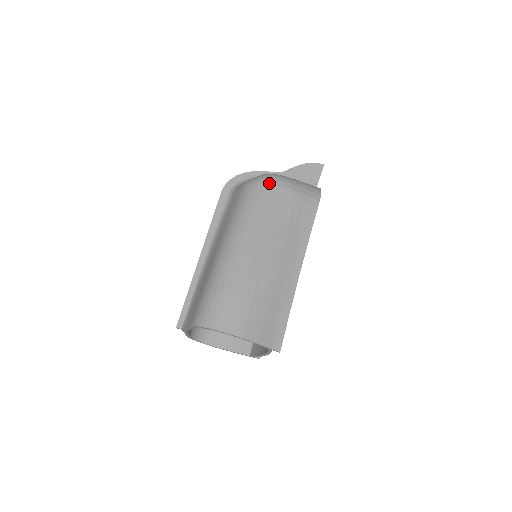
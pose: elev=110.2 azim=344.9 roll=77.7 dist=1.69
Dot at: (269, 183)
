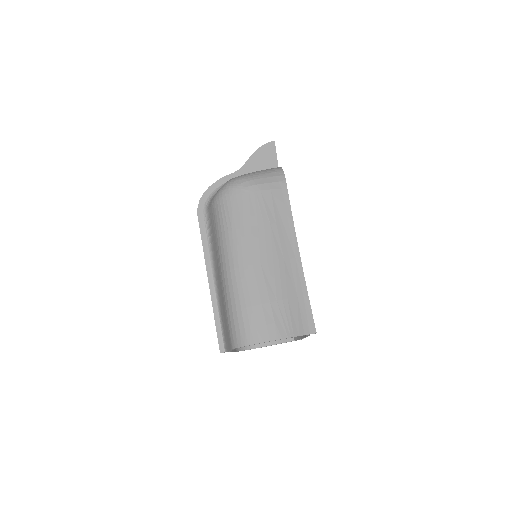
Dot at: (234, 190)
